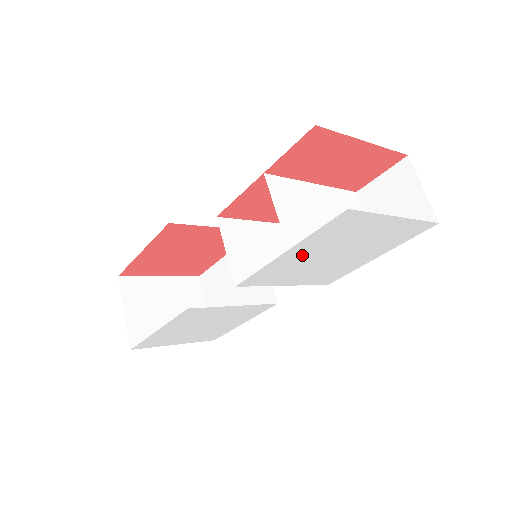
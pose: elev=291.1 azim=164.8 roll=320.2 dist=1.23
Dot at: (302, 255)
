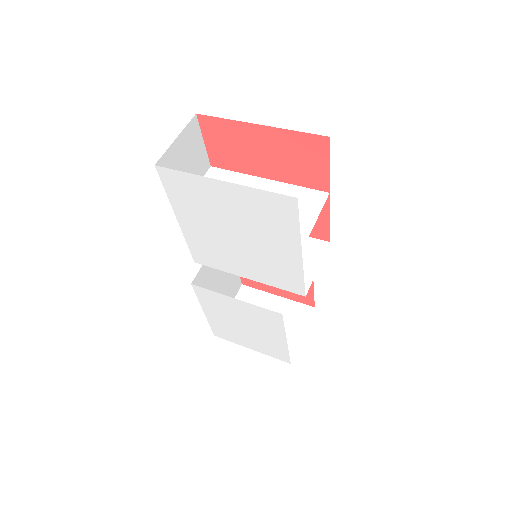
Dot at: (199, 227)
